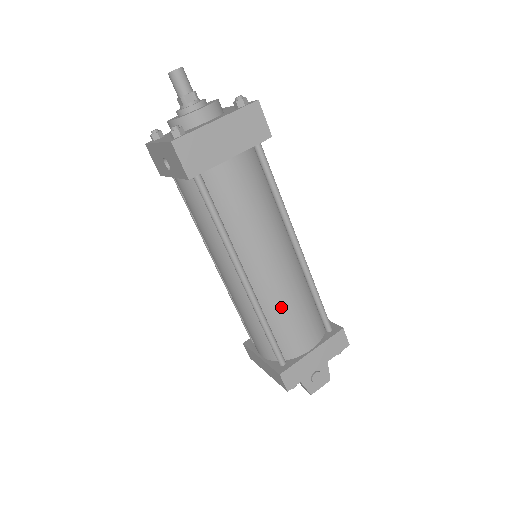
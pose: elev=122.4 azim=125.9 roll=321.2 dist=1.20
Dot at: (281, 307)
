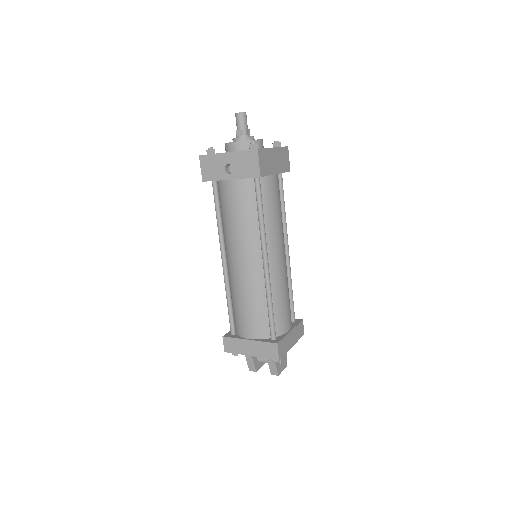
Dot at: (281, 290)
